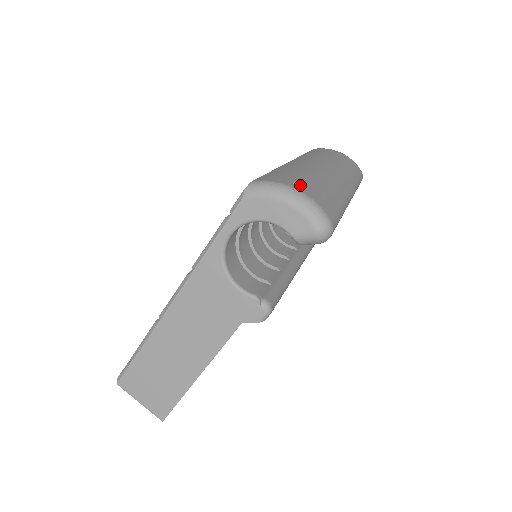
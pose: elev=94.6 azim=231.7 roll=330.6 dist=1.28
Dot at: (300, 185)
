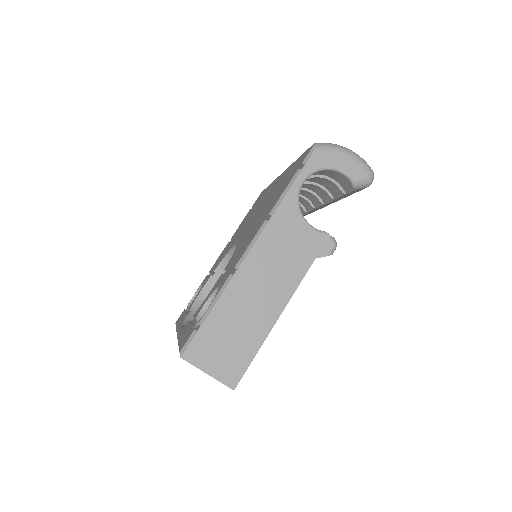
Dot at: occluded
